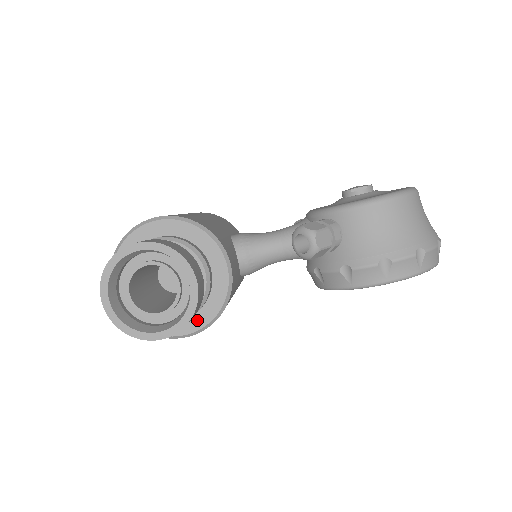
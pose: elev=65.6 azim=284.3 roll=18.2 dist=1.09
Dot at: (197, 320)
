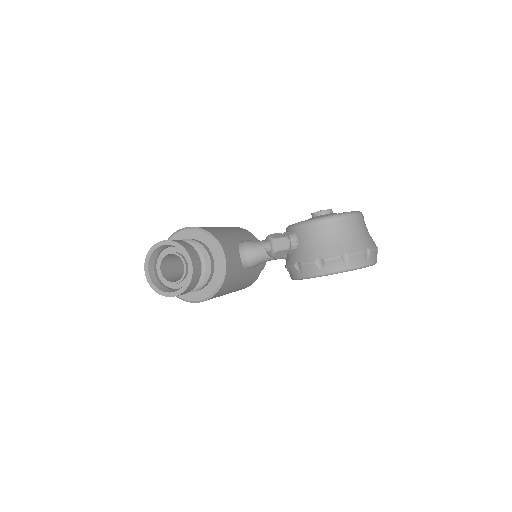
Dot at: (205, 292)
